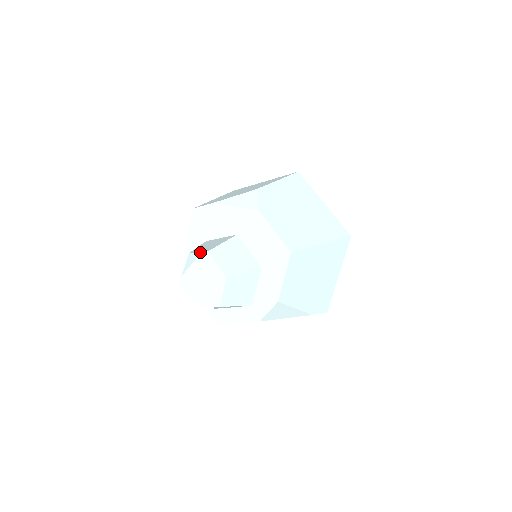
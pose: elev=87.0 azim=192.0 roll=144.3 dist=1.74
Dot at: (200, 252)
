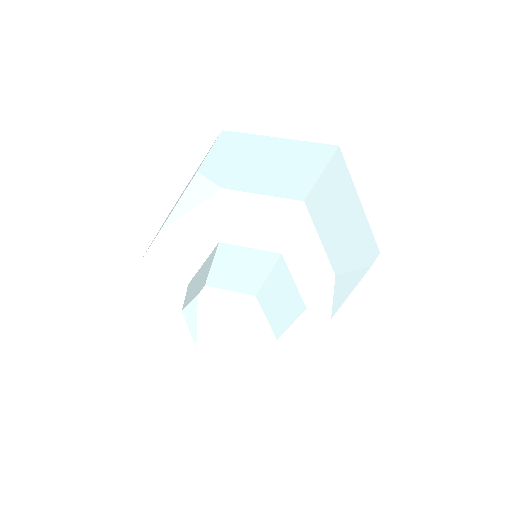
Dot at: (195, 296)
